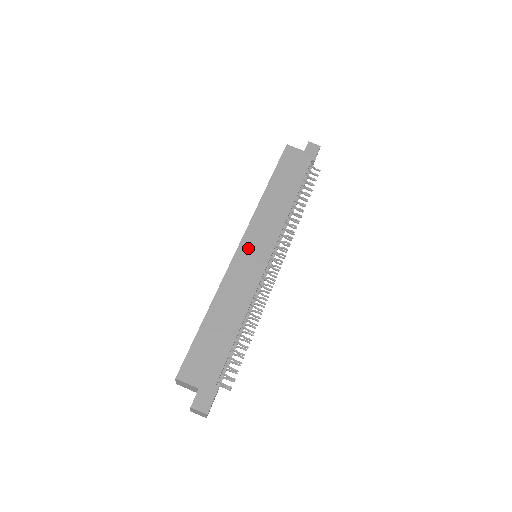
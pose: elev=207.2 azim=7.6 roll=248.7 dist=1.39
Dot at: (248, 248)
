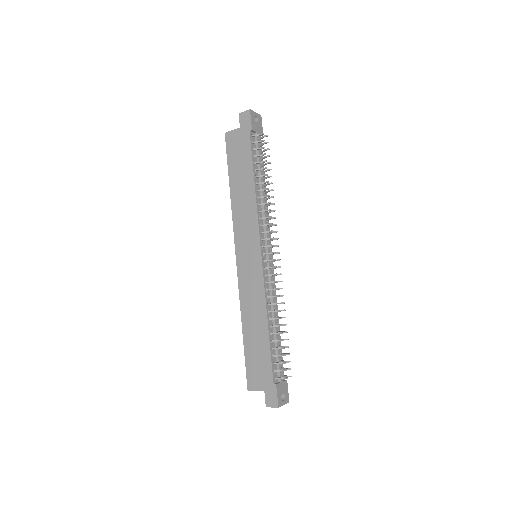
Dot at: (243, 258)
